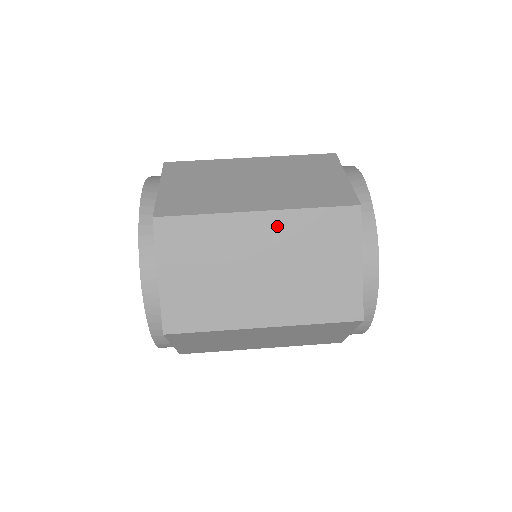
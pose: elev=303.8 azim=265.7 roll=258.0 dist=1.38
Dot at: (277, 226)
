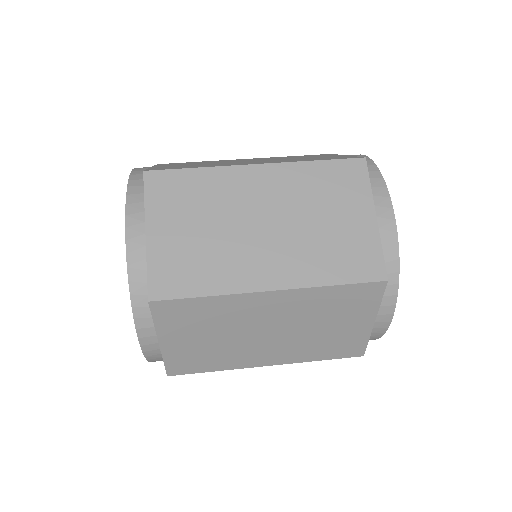
Dot at: (278, 179)
